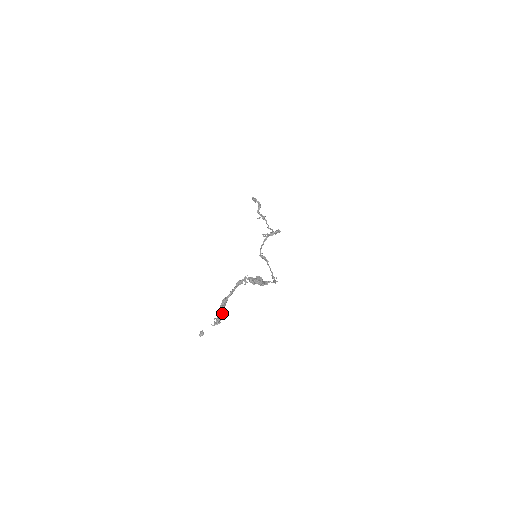
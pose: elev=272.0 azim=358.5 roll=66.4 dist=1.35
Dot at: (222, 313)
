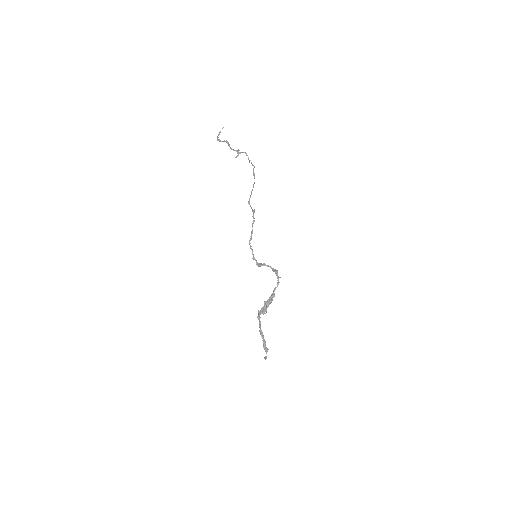
Dot at: (265, 343)
